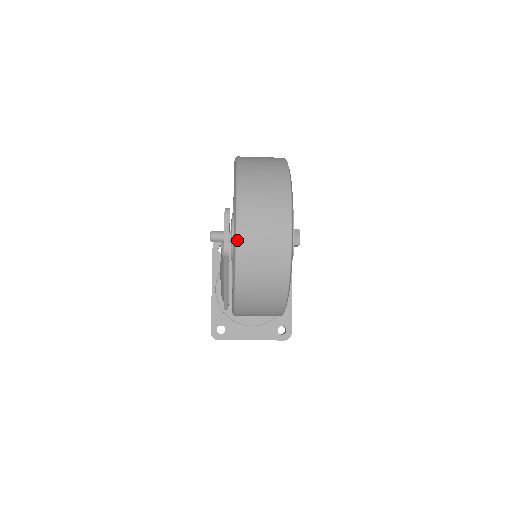
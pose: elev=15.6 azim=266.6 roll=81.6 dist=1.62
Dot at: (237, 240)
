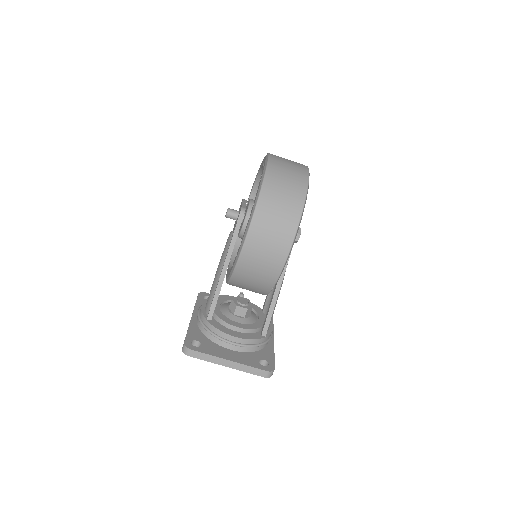
Dot at: (269, 158)
